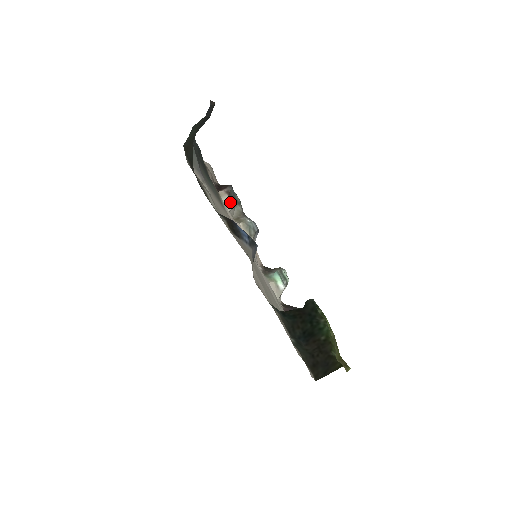
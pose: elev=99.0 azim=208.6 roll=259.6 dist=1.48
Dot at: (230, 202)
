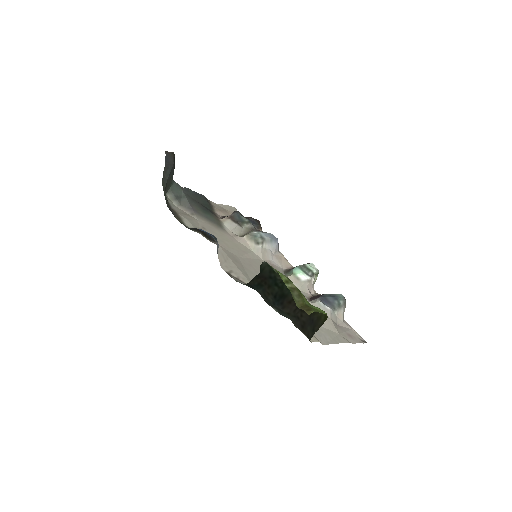
Dot at: (232, 223)
